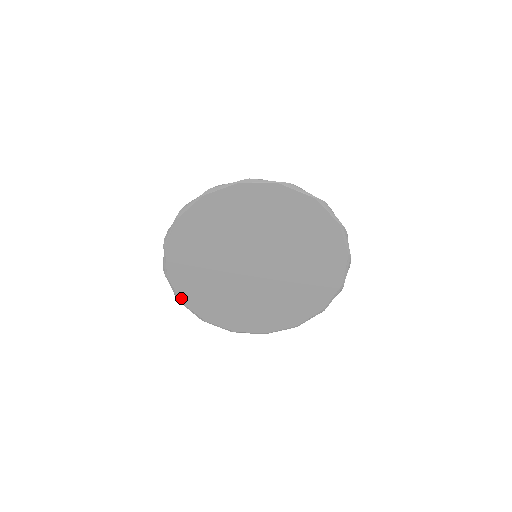
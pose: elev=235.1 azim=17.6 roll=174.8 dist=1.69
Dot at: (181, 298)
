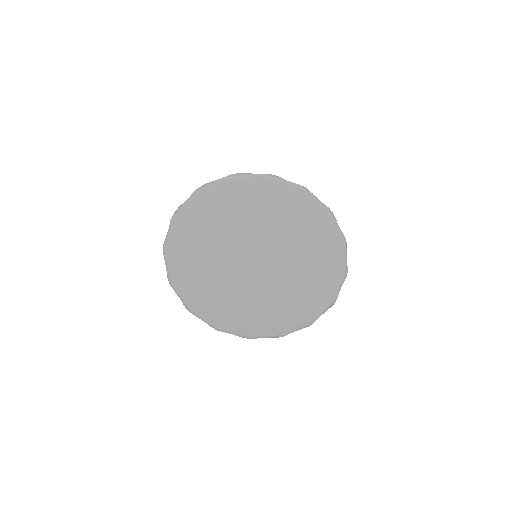
Dot at: (176, 220)
